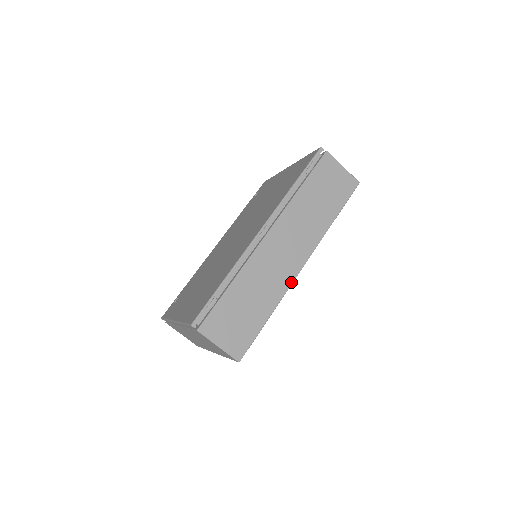
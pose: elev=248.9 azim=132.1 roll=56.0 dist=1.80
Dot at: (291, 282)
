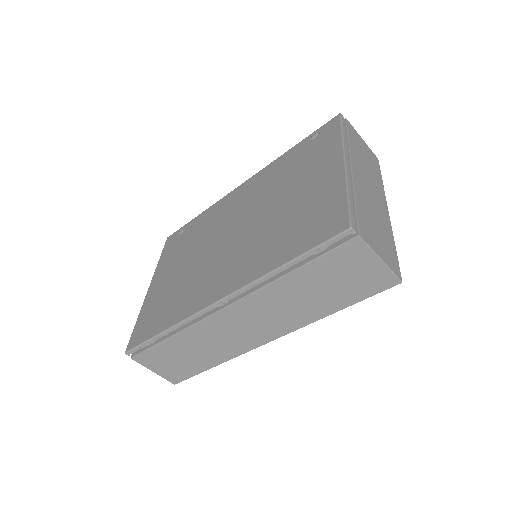
Dot at: (247, 351)
